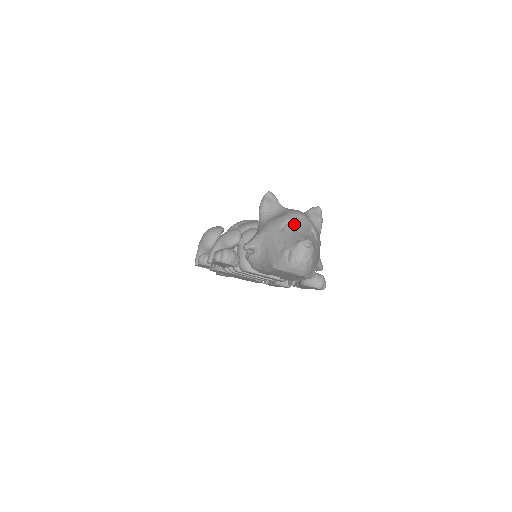
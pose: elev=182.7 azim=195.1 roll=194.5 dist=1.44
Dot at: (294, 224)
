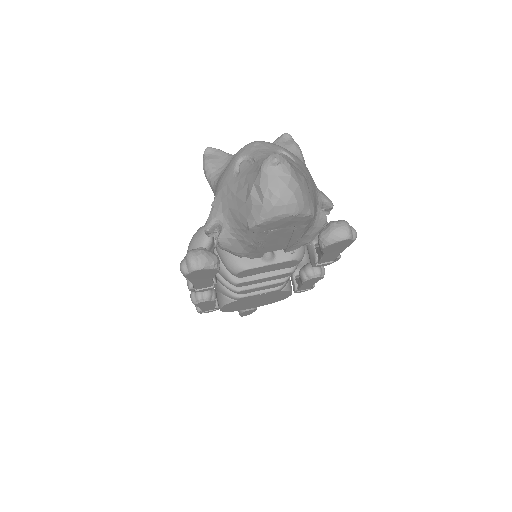
Dot at: (250, 156)
